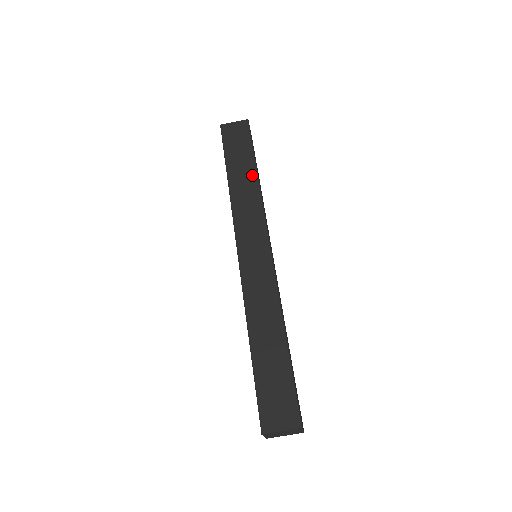
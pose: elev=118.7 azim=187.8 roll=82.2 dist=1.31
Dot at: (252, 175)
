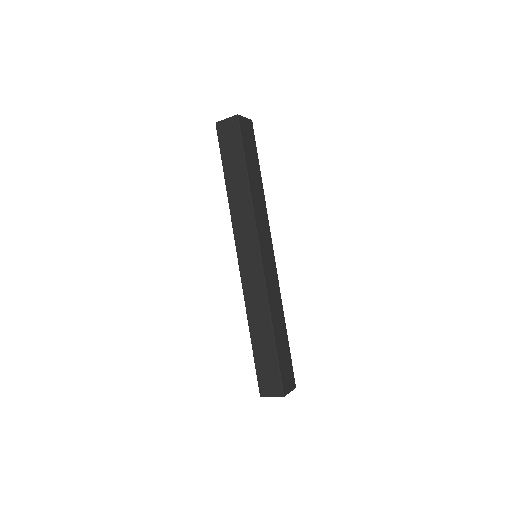
Dot at: (244, 183)
